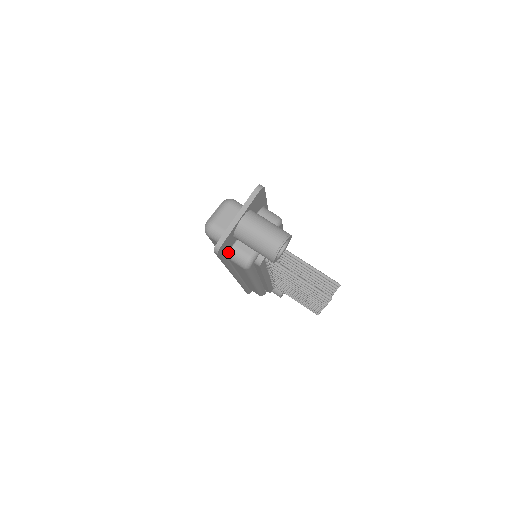
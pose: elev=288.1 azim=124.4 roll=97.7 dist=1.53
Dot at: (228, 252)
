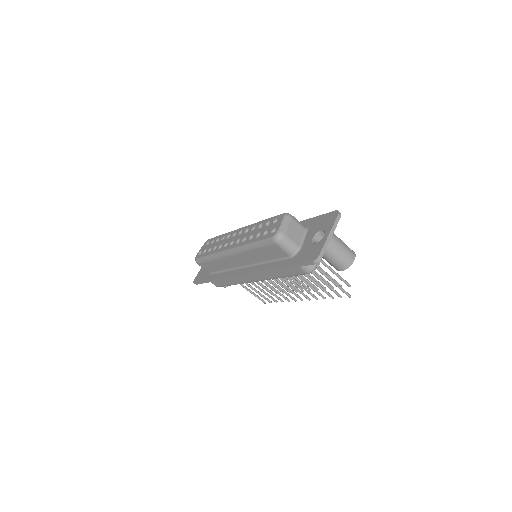
Dot at: occluded
